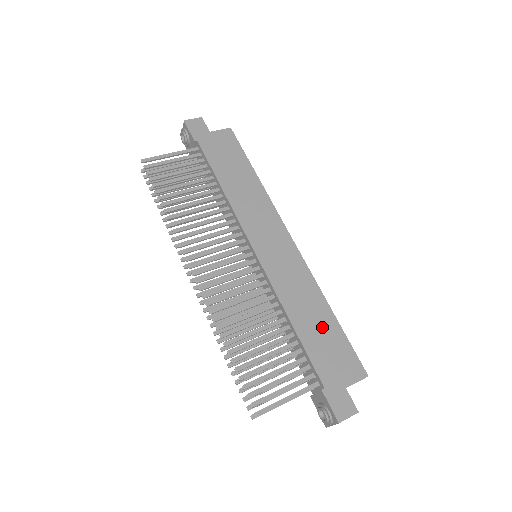
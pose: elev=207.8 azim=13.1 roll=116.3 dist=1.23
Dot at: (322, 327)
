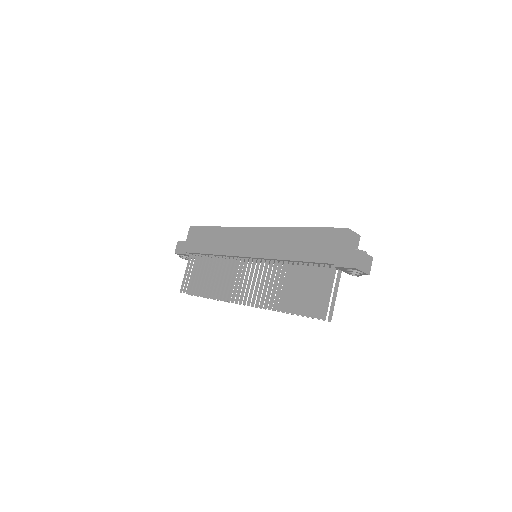
Dot at: (305, 241)
